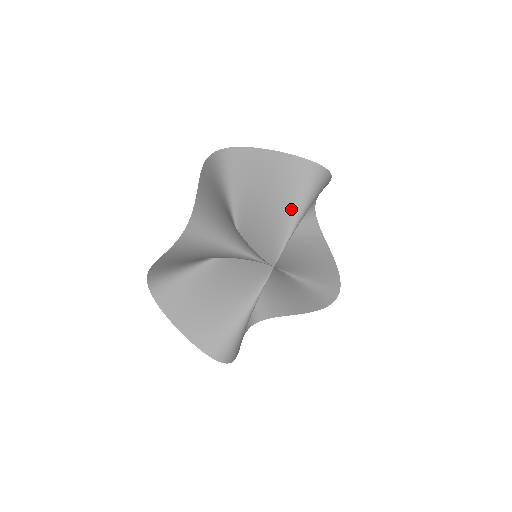
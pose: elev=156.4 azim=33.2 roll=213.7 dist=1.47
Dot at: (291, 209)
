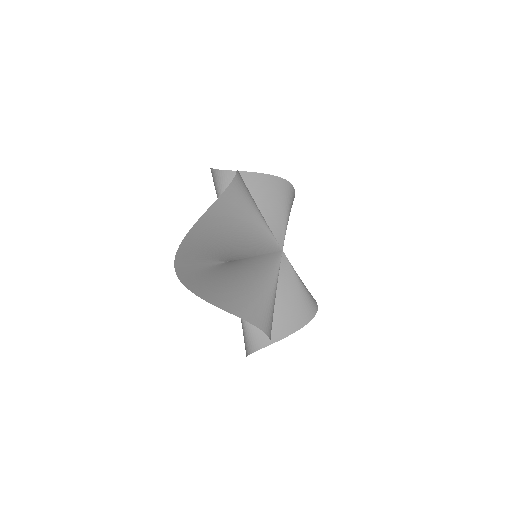
Dot at: (280, 210)
